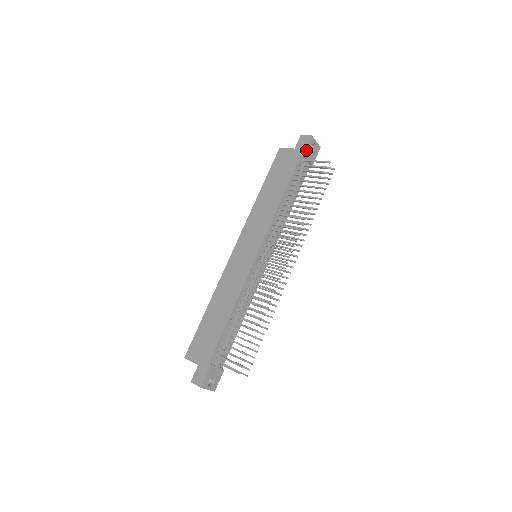
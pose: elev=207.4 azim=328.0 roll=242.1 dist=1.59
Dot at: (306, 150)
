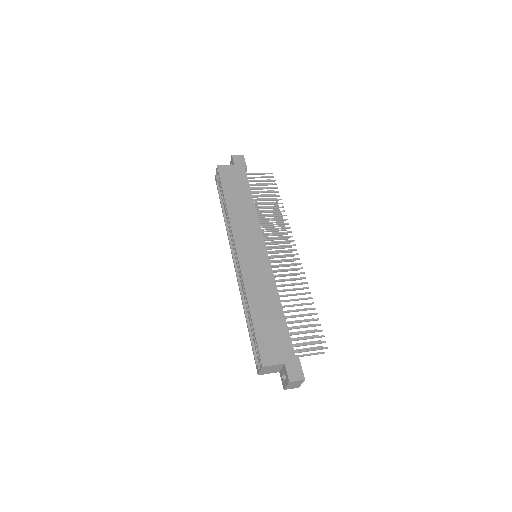
Dot at: (246, 165)
